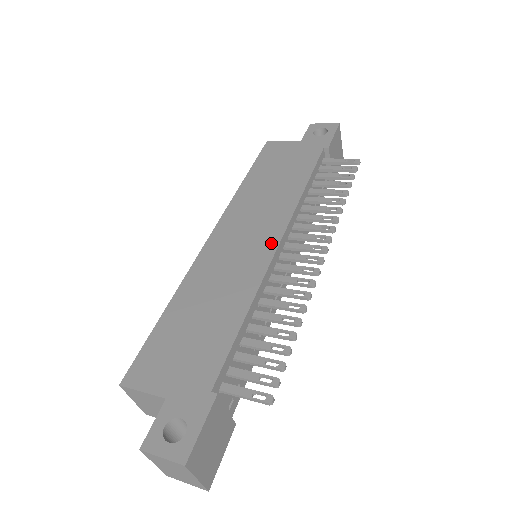
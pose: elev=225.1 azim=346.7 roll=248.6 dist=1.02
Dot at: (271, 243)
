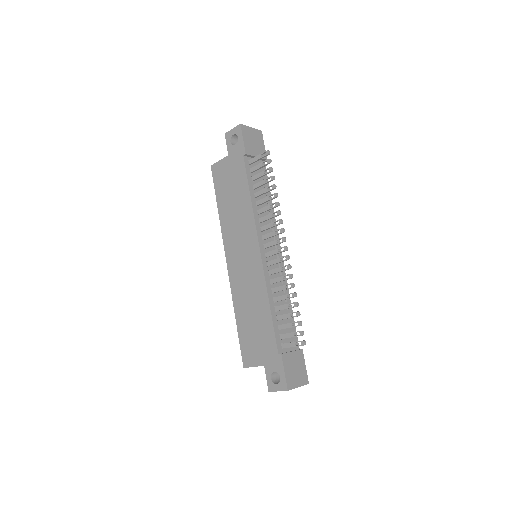
Dot at: (256, 254)
